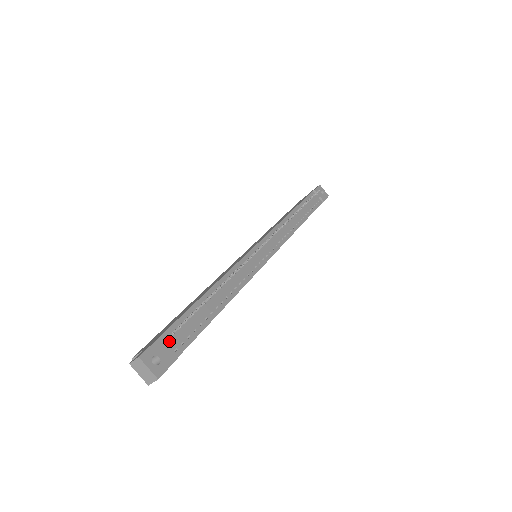
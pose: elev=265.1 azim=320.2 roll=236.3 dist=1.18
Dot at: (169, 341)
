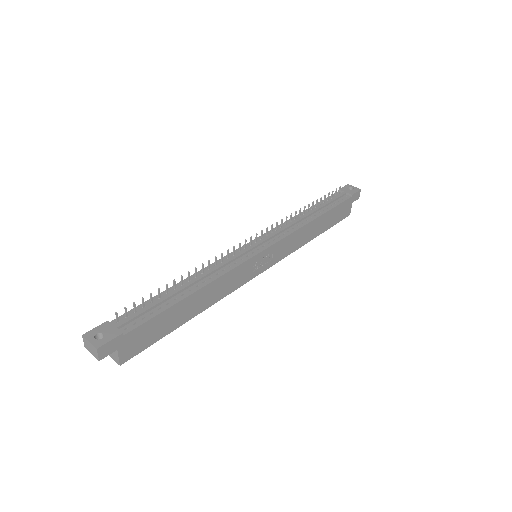
Dot at: (120, 323)
